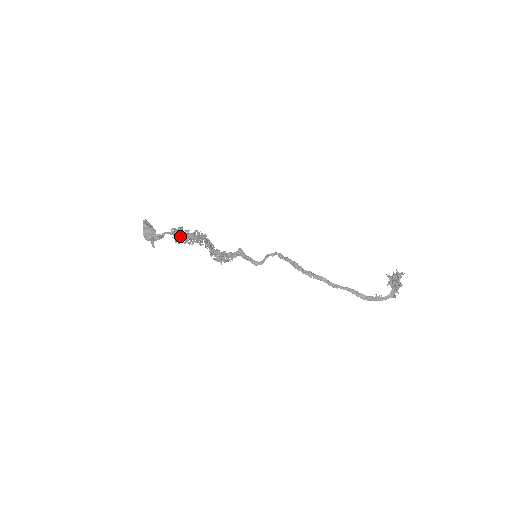
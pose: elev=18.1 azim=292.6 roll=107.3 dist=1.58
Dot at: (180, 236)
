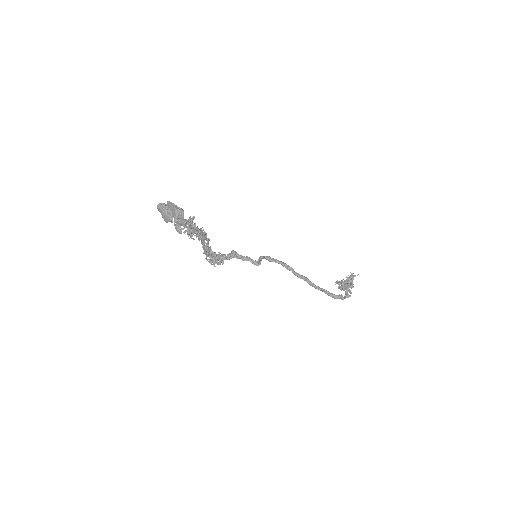
Dot at: (194, 227)
